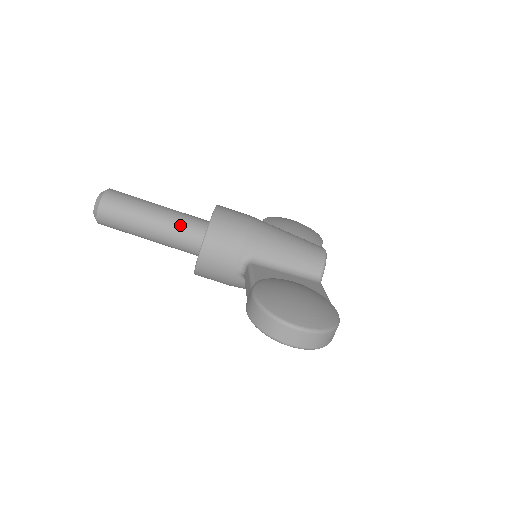
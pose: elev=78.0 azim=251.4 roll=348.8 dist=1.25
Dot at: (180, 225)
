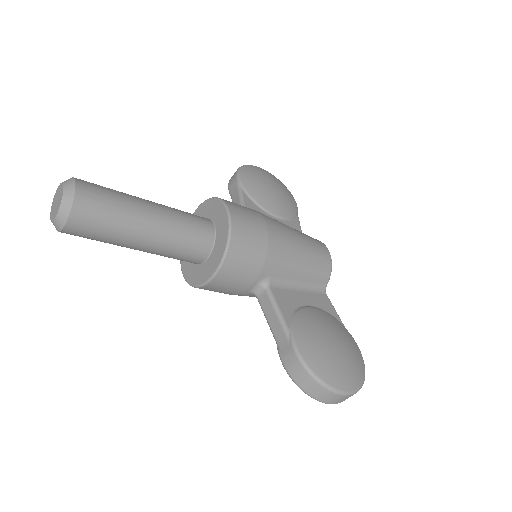
Dot at: (183, 237)
